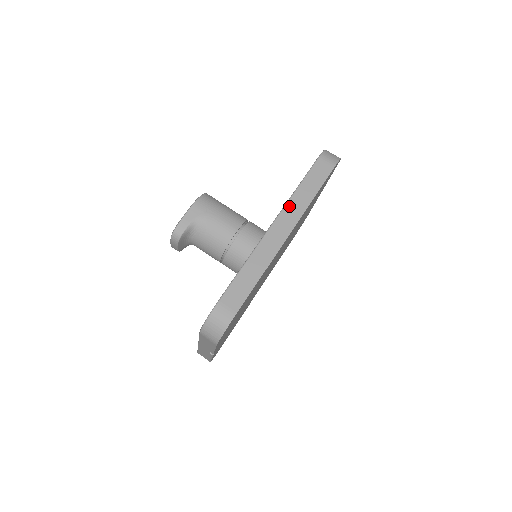
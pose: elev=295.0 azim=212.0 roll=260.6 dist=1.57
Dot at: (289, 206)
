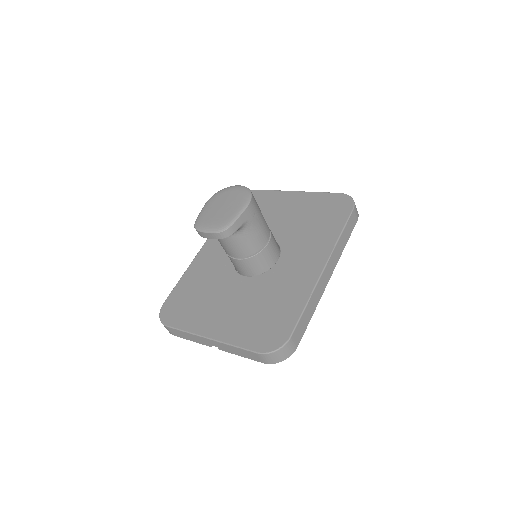
Dot at: (335, 252)
